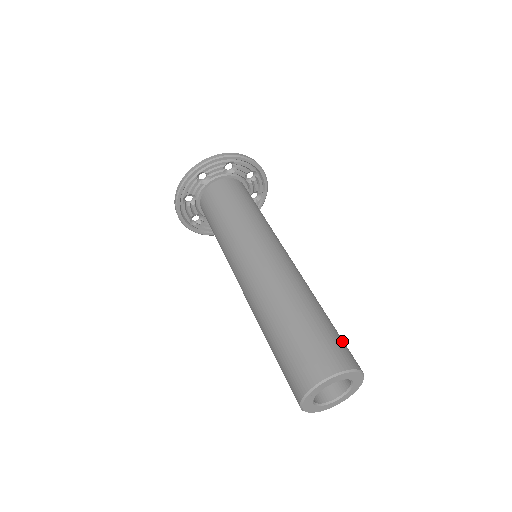
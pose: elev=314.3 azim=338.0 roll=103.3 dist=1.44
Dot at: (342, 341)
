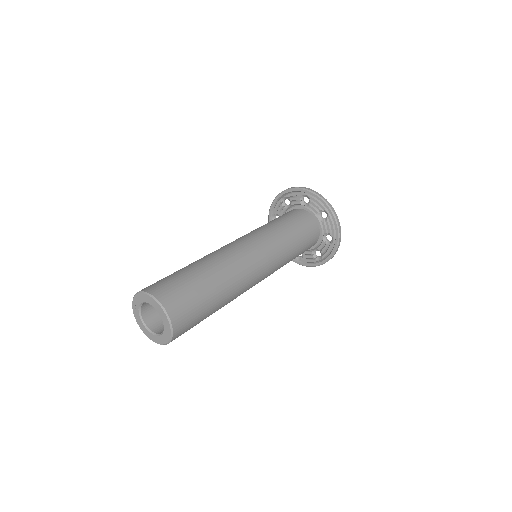
Dot at: (187, 293)
